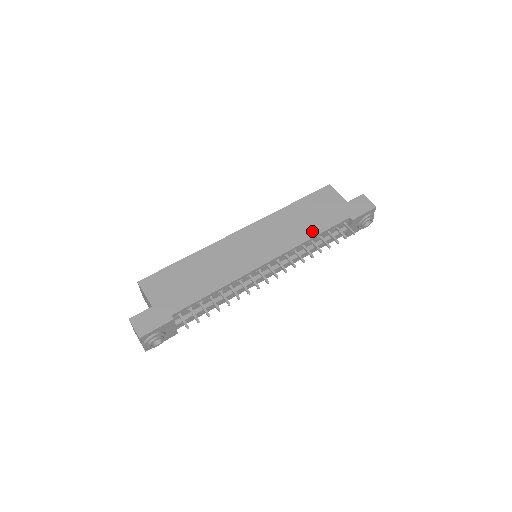
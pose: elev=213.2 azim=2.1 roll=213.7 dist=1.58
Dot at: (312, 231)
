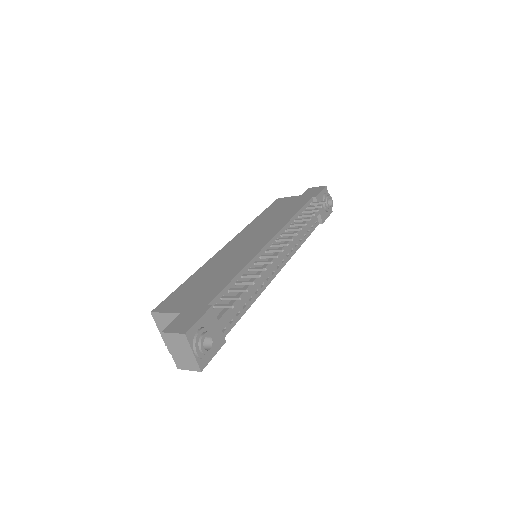
Dot at: (290, 214)
